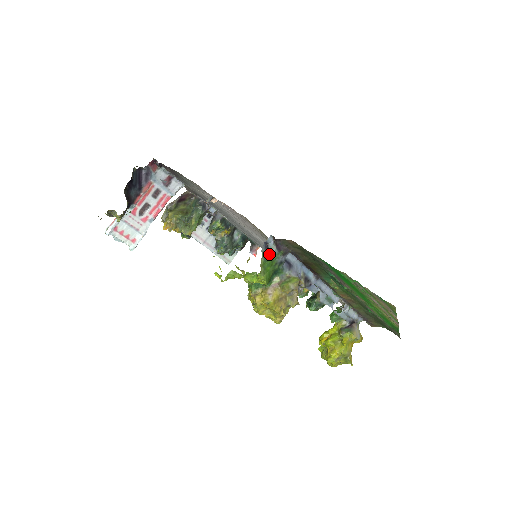
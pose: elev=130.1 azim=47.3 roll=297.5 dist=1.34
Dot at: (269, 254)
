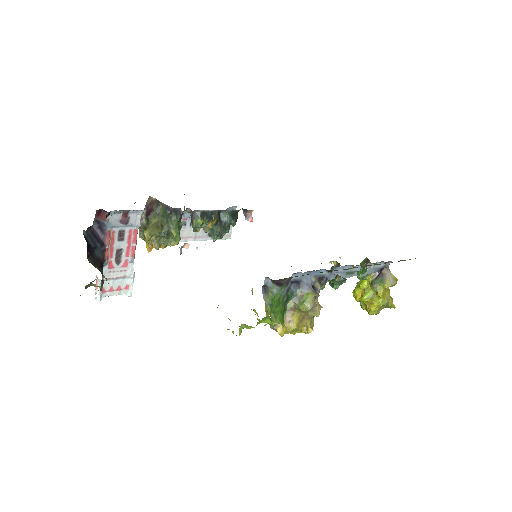
Dot at: (272, 295)
